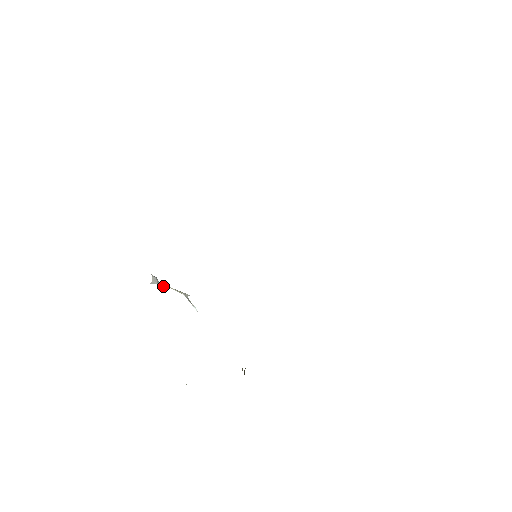
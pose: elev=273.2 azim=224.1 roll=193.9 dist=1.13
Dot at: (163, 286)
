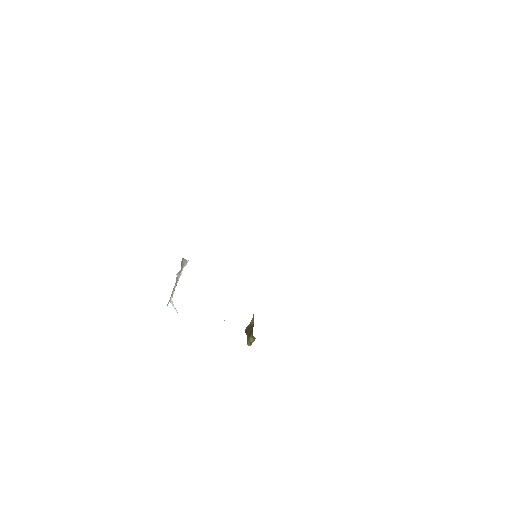
Dot at: (181, 273)
